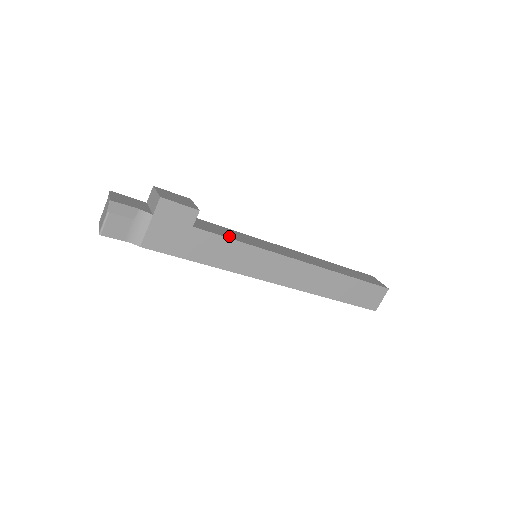
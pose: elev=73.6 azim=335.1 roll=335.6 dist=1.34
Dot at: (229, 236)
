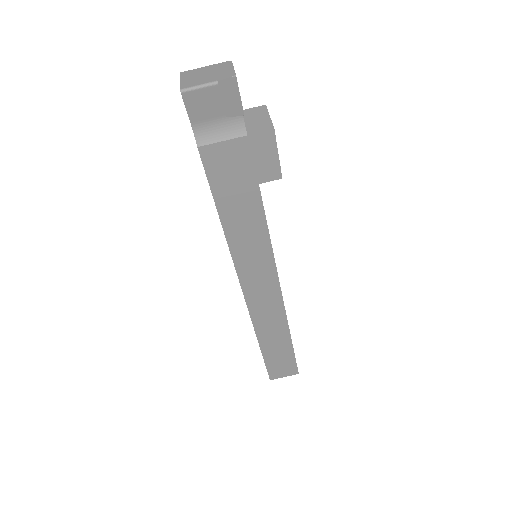
Dot at: occluded
